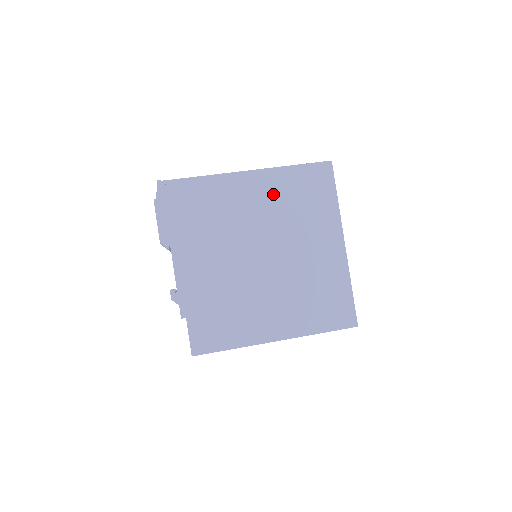
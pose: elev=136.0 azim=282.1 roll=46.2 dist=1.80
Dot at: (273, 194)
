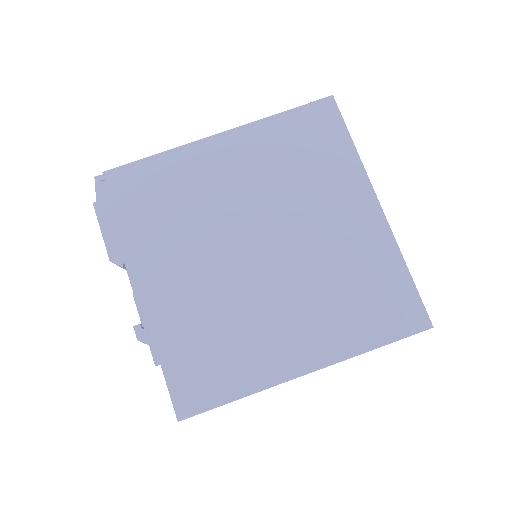
Dot at: (257, 158)
